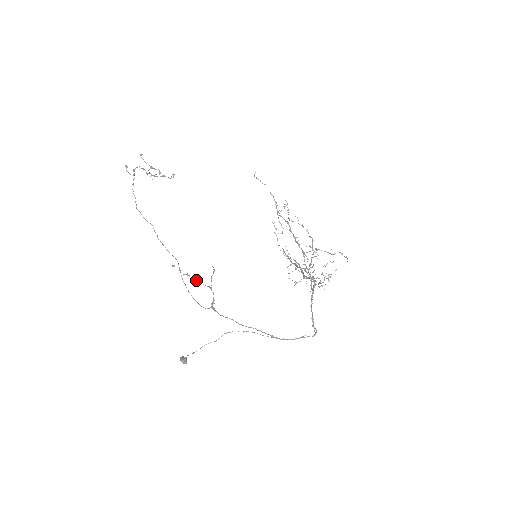
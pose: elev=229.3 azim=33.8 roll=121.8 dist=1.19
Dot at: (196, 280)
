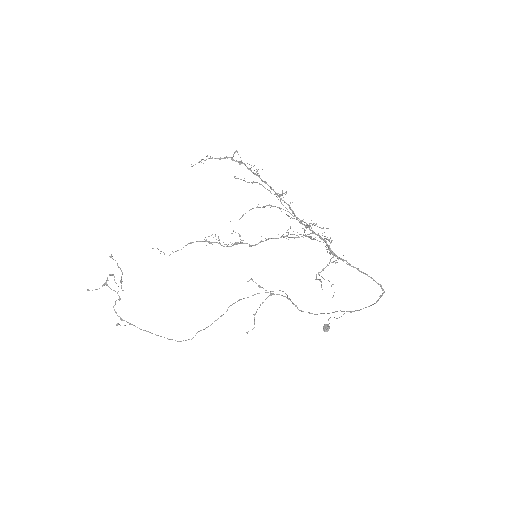
Dot at: (260, 304)
